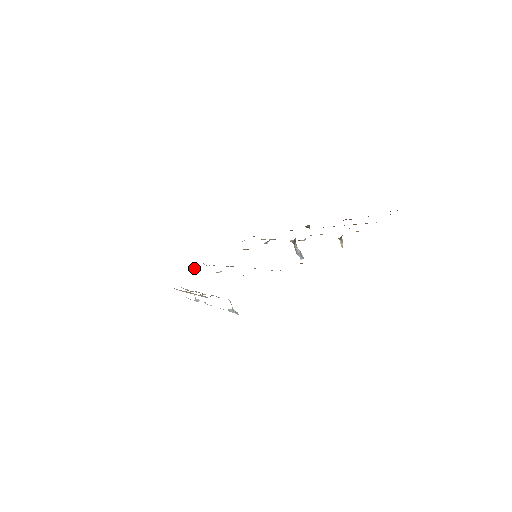
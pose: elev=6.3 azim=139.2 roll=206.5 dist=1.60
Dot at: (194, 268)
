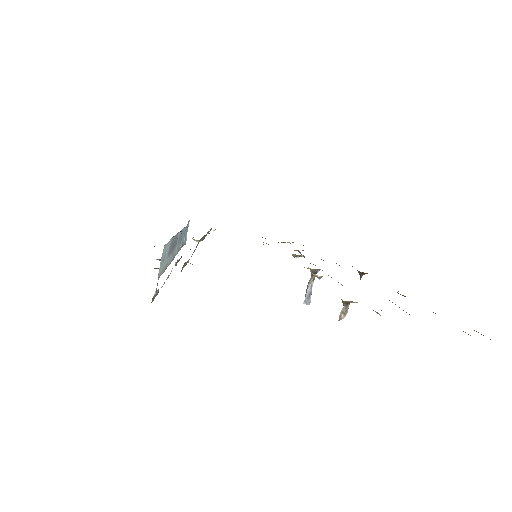
Dot at: occluded
